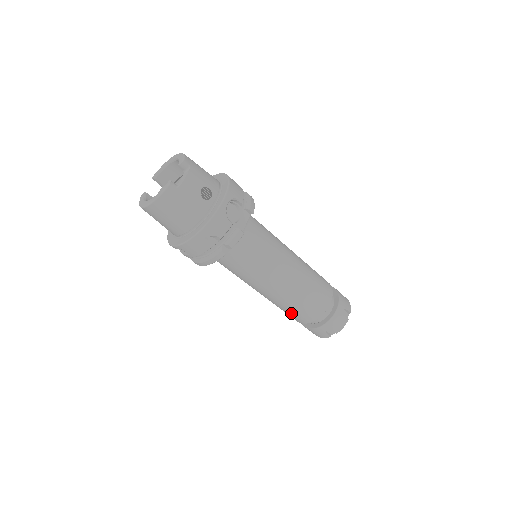
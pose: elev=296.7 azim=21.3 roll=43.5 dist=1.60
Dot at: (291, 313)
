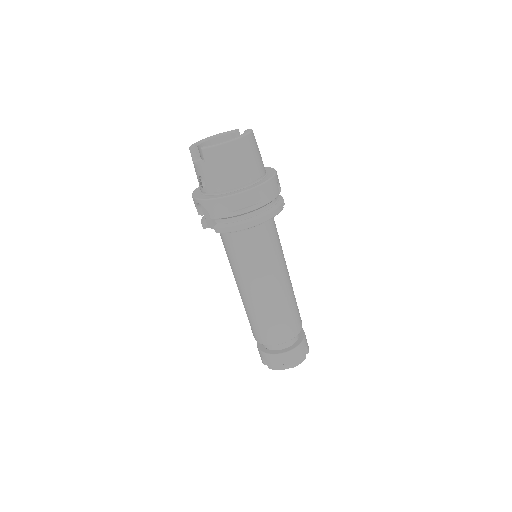
Dot at: (288, 320)
